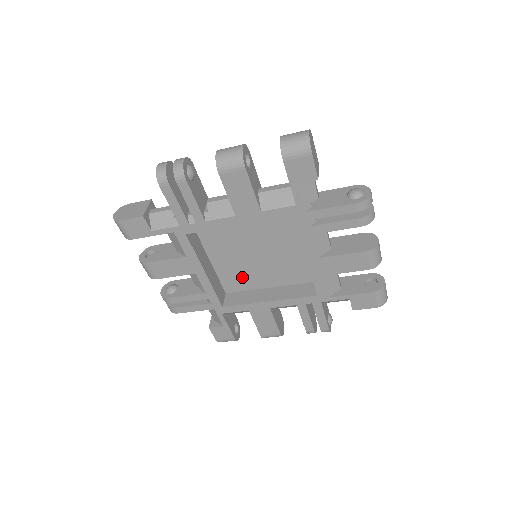
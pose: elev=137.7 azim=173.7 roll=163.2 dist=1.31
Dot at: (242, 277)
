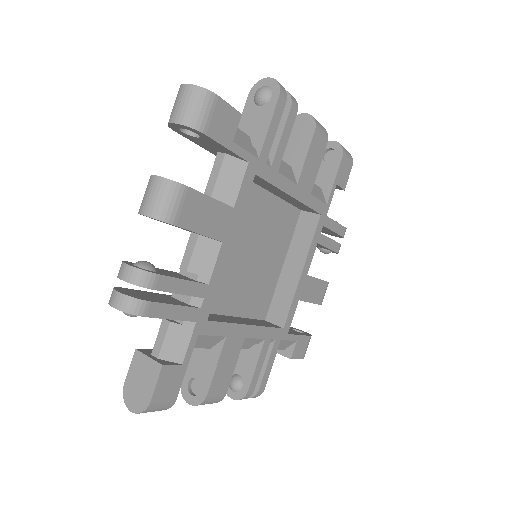
Dot at: (261, 290)
